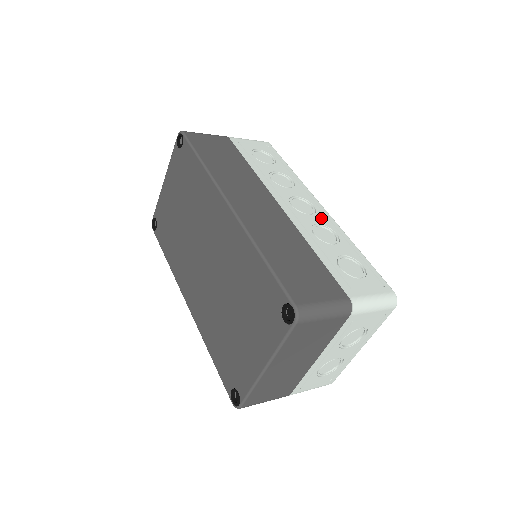
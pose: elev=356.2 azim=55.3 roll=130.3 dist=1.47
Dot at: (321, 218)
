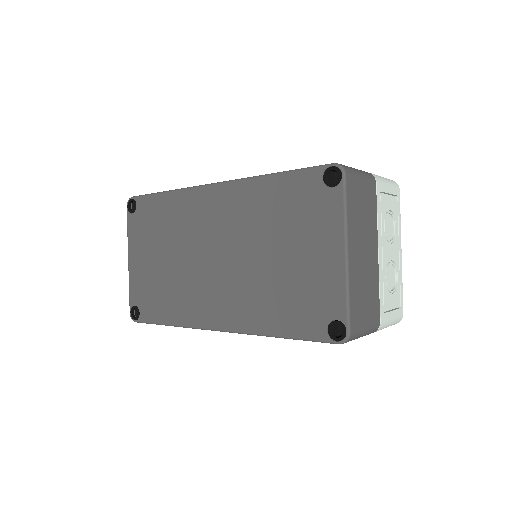
Dot at: occluded
